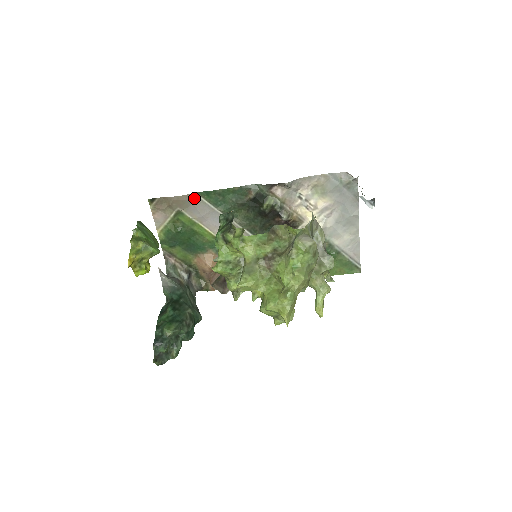
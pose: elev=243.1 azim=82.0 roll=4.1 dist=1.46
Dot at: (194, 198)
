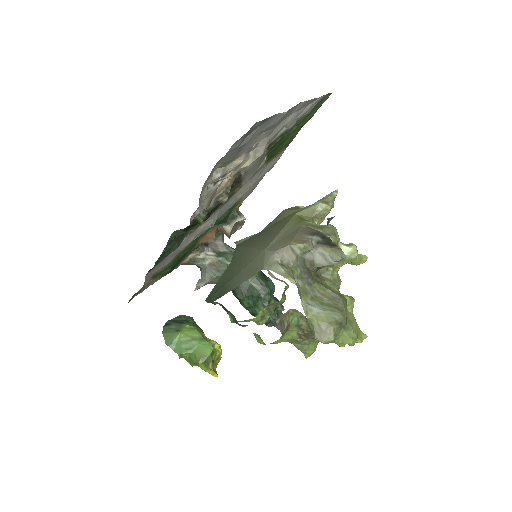
Dot at: (150, 274)
